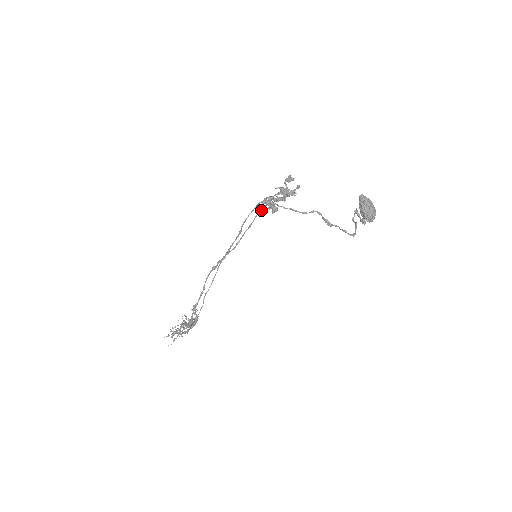
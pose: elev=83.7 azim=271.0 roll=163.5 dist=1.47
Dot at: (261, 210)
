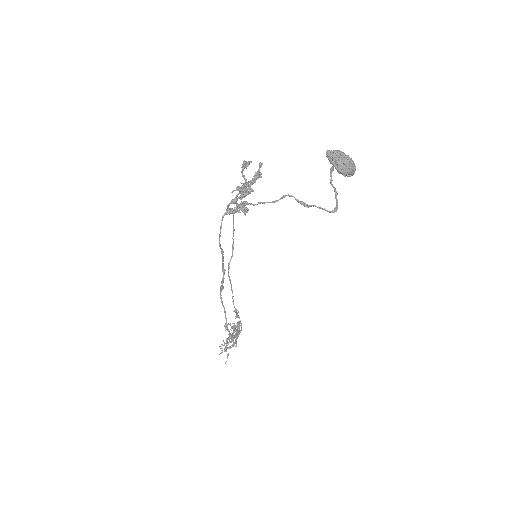
Dot at: (234, 213)
